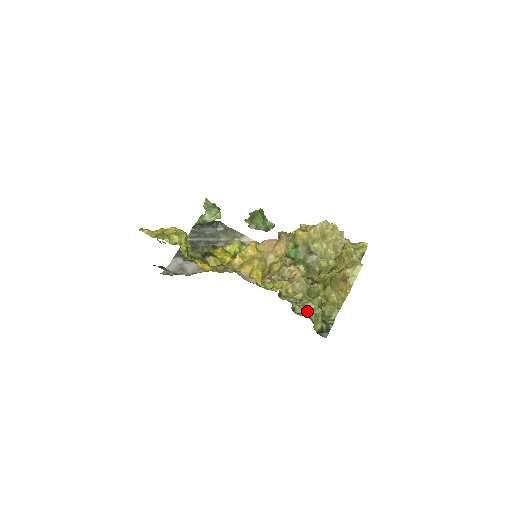
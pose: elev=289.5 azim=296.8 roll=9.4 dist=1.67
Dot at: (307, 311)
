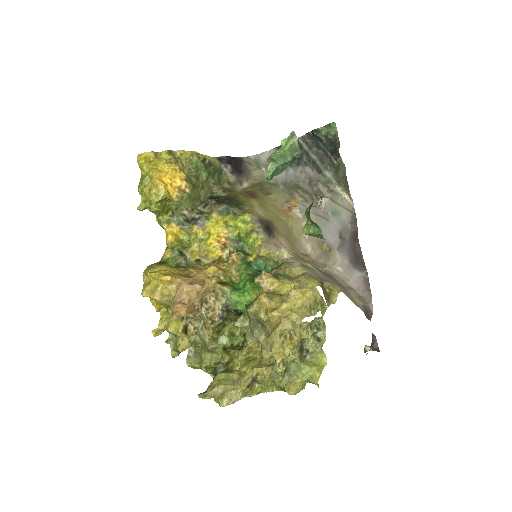
Dot at: (199, 357)
